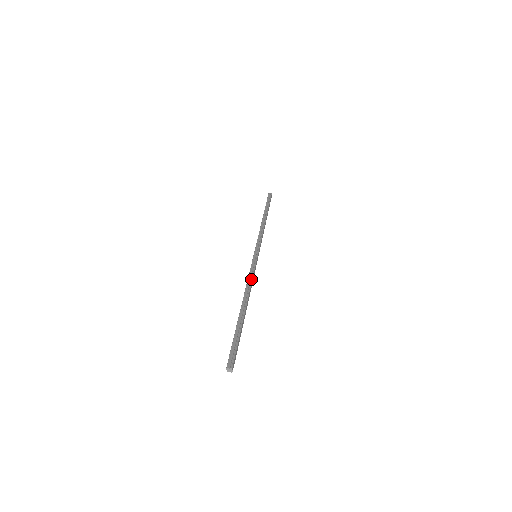
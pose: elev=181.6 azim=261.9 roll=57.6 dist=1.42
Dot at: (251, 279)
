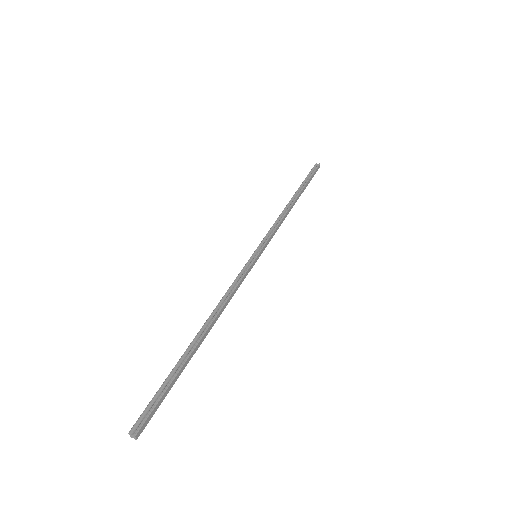
Dot at: (230, 292)
